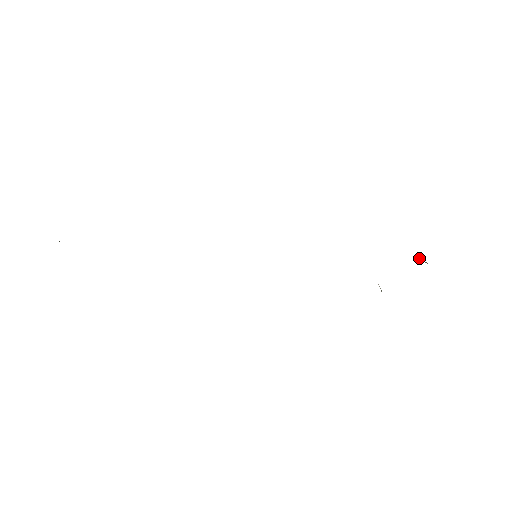
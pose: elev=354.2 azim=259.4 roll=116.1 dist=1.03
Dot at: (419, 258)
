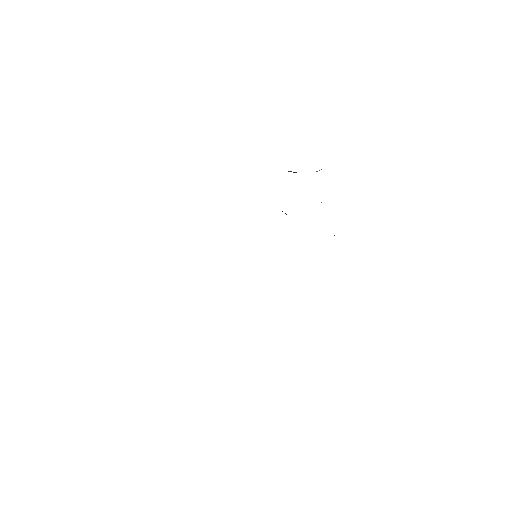
Dot at: (316, 171)
